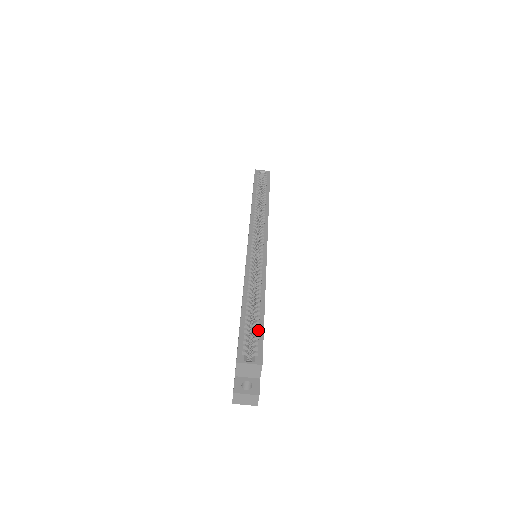
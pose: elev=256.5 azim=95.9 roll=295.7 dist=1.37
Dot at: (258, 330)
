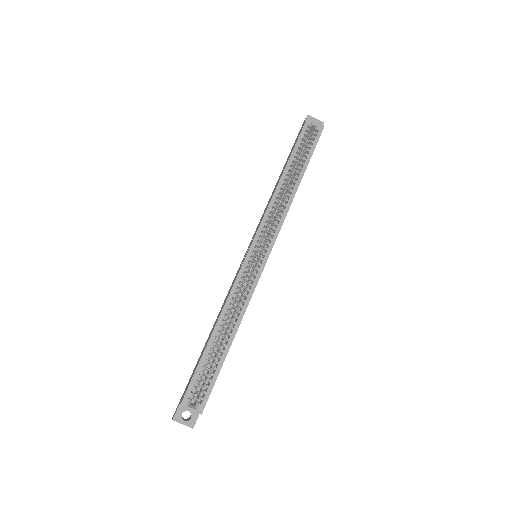
Dot at: (213, 374)
